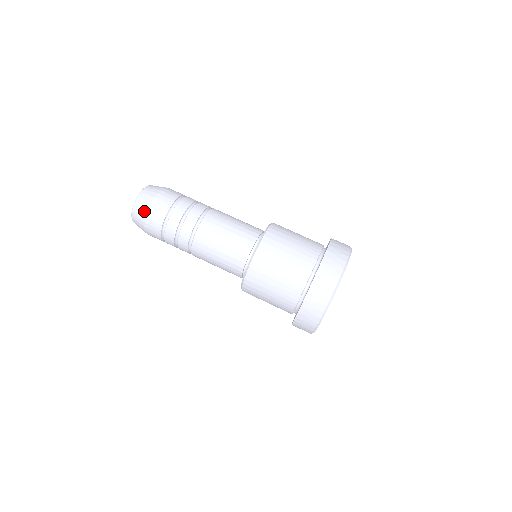
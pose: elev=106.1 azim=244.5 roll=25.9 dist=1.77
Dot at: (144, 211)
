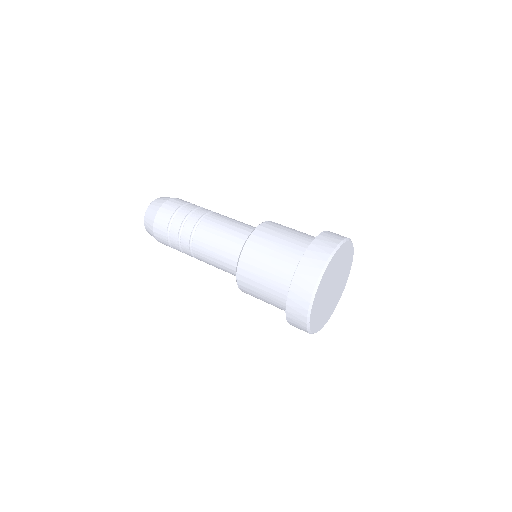
Dot at: (151, 225)
